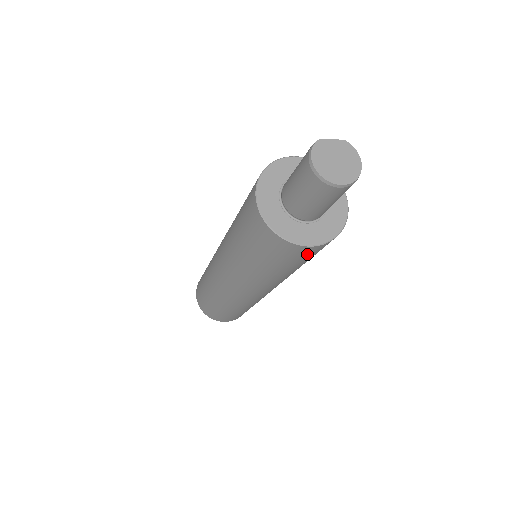
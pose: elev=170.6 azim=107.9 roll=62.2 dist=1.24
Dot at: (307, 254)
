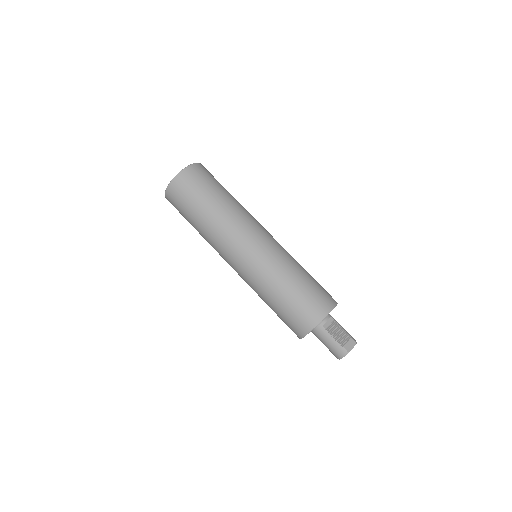
Dot at: occluded
